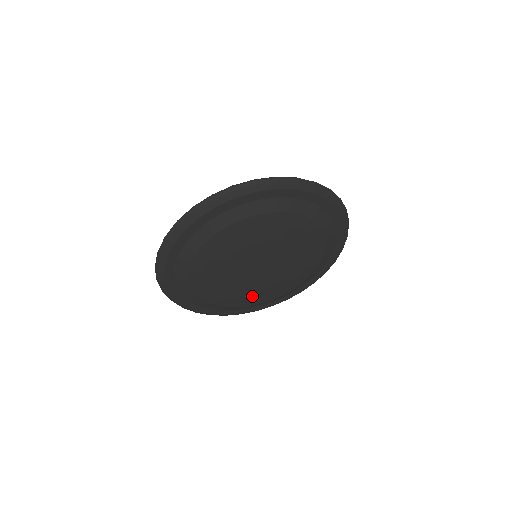
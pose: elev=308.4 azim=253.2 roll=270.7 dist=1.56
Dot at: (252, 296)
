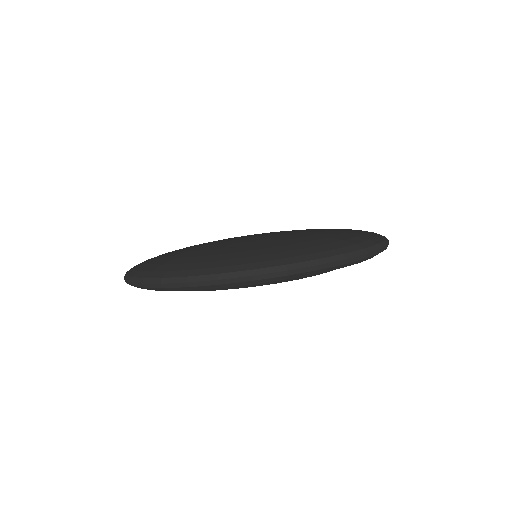
Dot at: occluded
